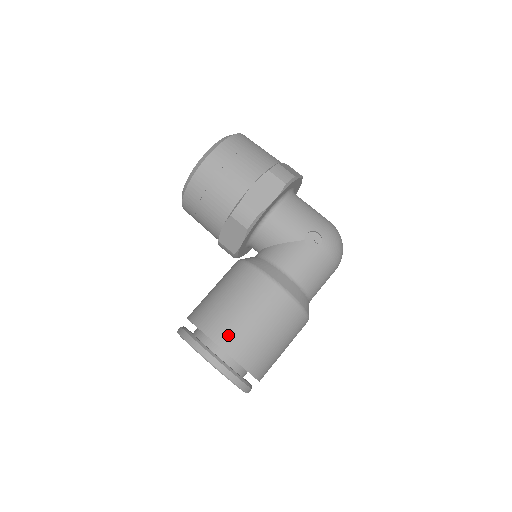
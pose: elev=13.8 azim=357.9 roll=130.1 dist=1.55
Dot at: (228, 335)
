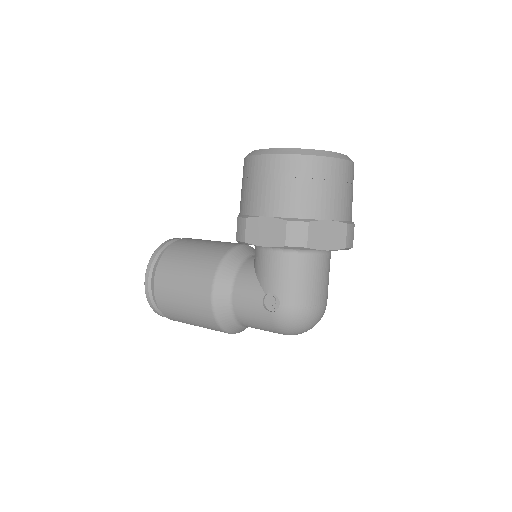
Dot at: (163, 283)
